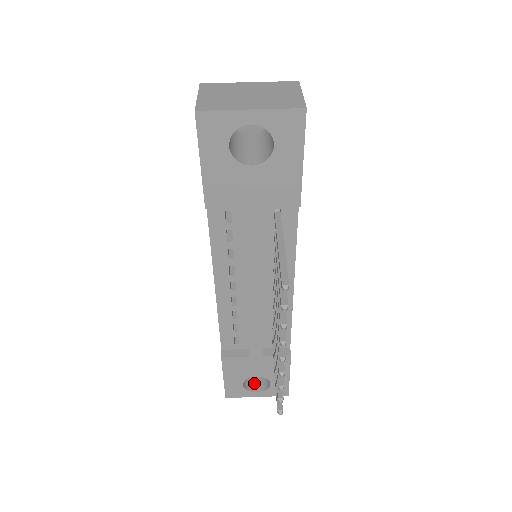
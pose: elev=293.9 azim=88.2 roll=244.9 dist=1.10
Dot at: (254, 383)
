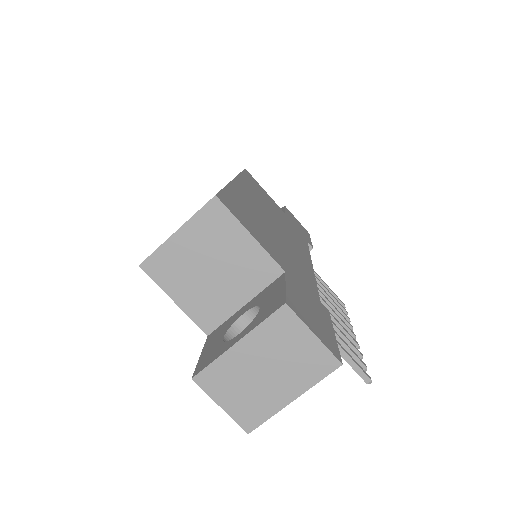
Dot at: occluded
